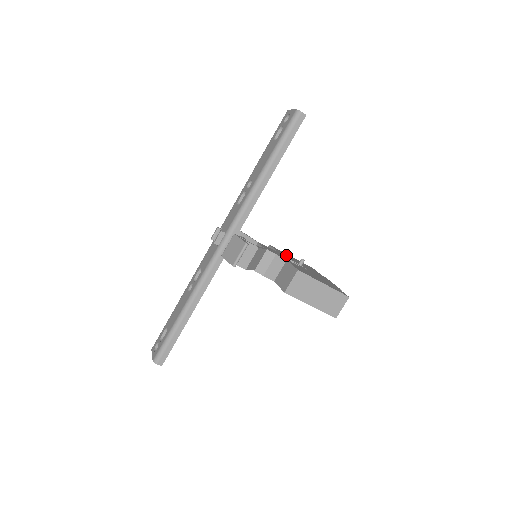
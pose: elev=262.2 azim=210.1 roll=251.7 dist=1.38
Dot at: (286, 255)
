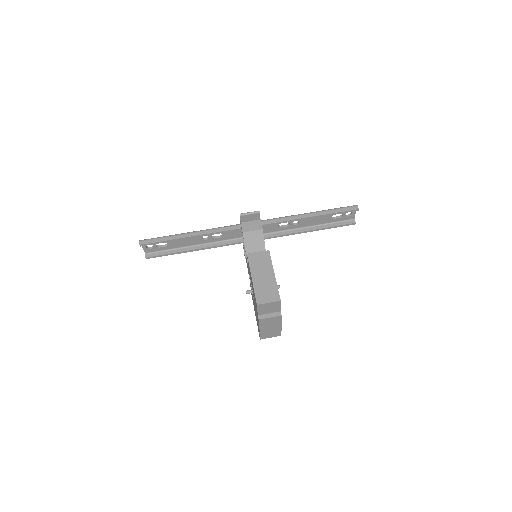
Dot at: occluded
